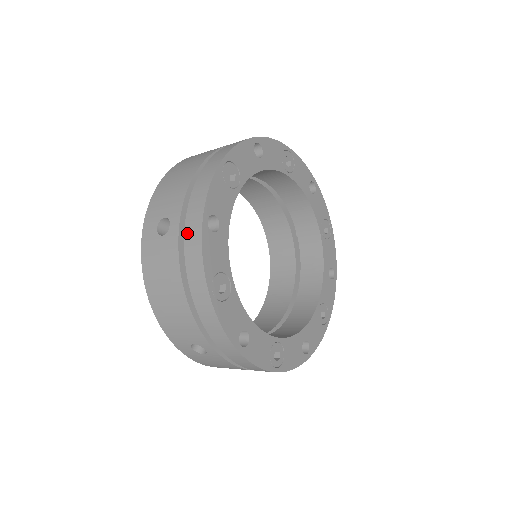
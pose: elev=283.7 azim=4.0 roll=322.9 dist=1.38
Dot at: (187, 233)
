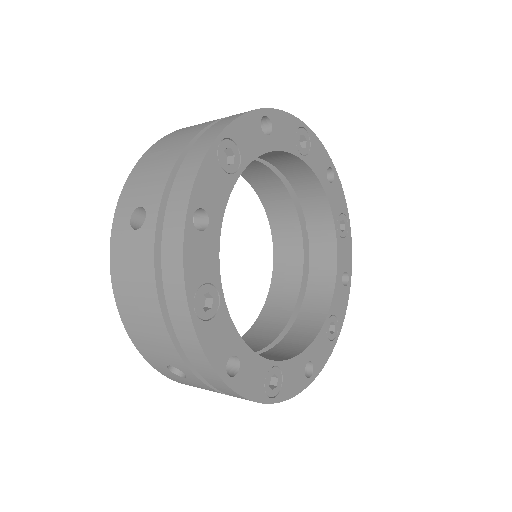
Dot at: occluded
